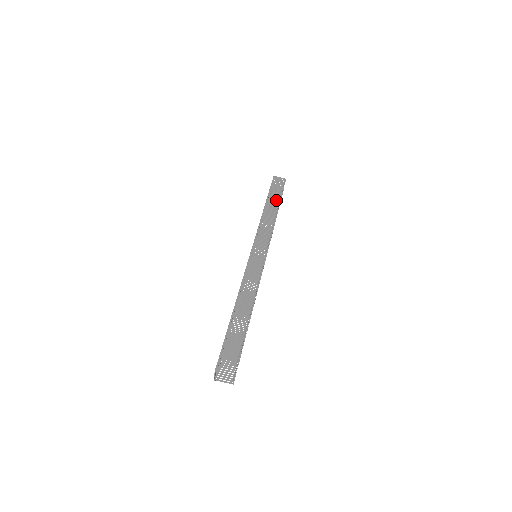
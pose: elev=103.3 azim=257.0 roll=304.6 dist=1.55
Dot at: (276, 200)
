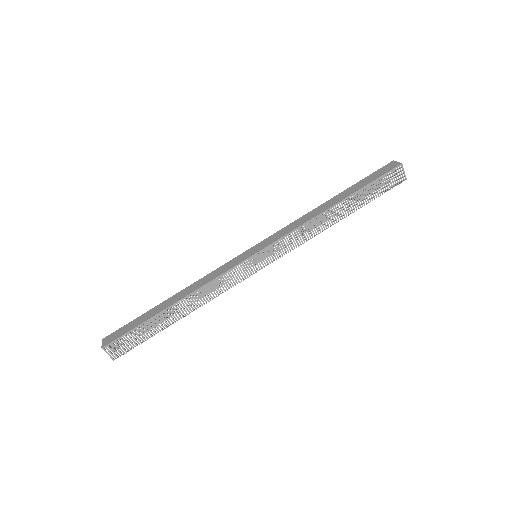
Dot at: occluded
